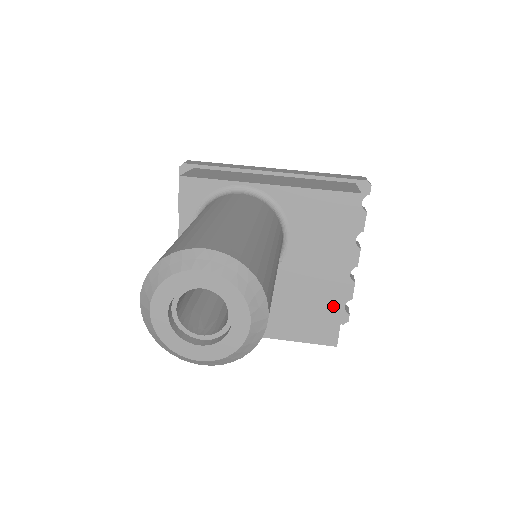
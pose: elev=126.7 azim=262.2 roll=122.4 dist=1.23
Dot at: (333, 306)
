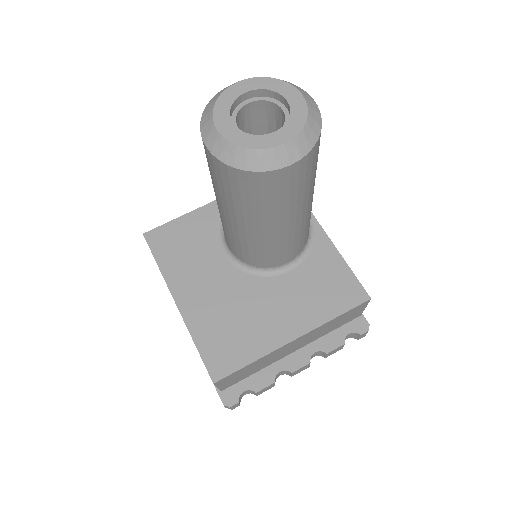
Dot at: (255, 348)
